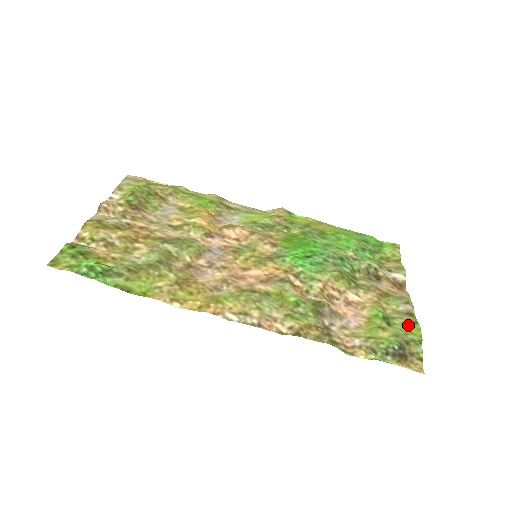
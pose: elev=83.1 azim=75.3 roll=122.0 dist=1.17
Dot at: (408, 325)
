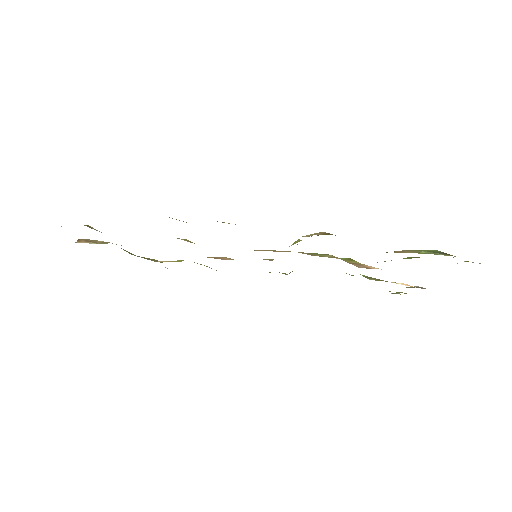
Dot at: occluded
